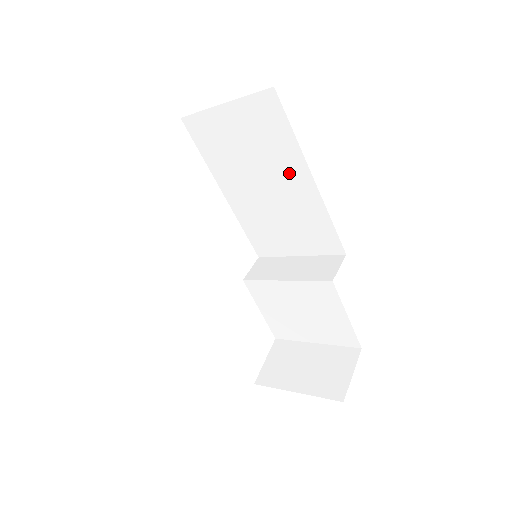
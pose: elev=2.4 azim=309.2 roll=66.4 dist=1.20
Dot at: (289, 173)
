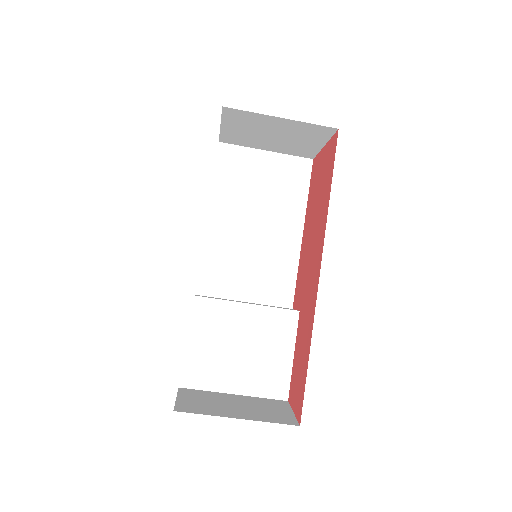
Dot at: (286, 221)
